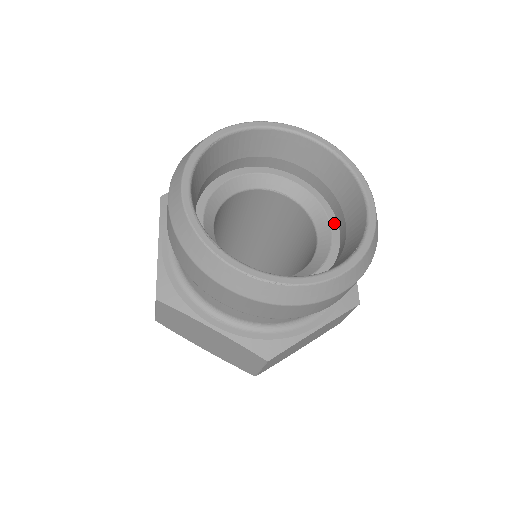
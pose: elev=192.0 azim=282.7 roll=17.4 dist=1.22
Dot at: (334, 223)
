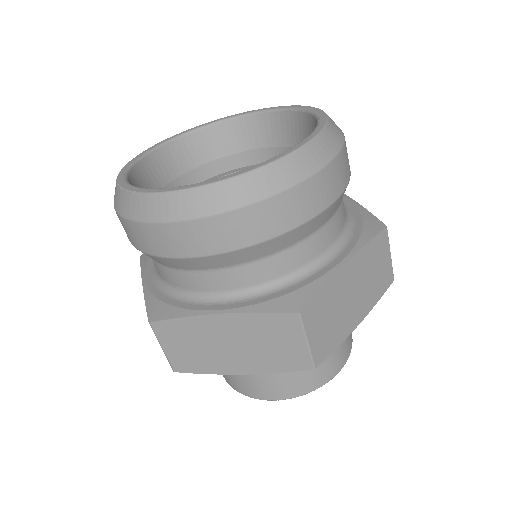
Dot at: occluded
